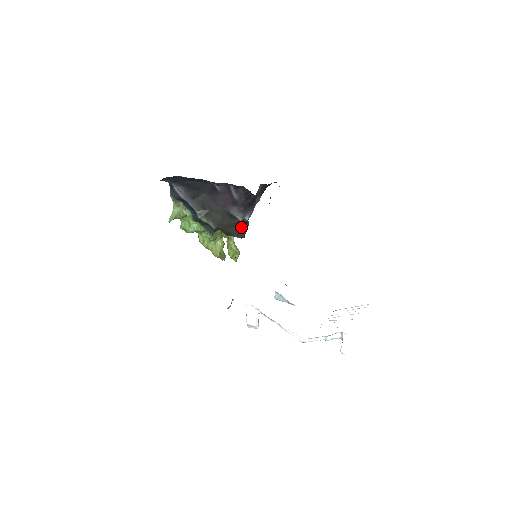
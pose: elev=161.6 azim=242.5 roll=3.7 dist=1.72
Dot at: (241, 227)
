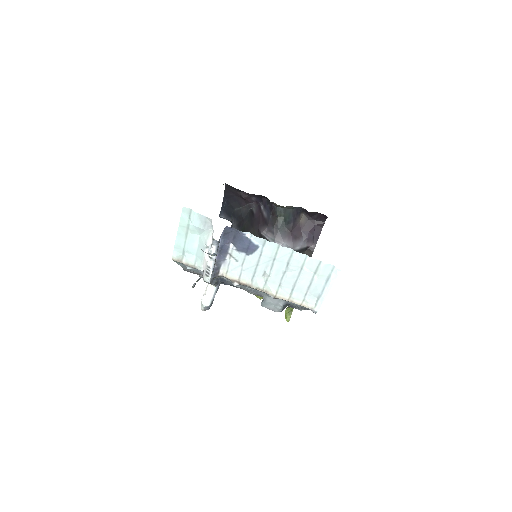
Dot at: occluded
